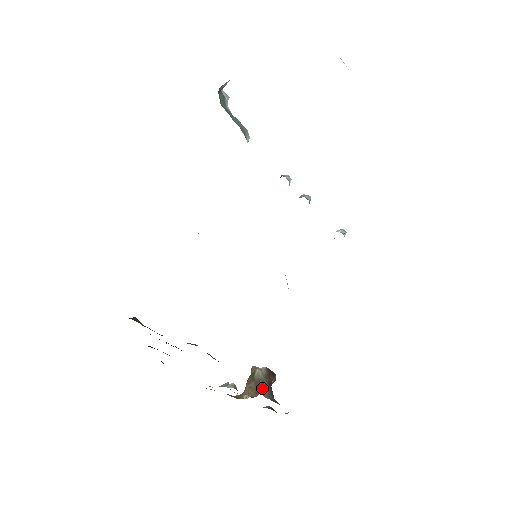
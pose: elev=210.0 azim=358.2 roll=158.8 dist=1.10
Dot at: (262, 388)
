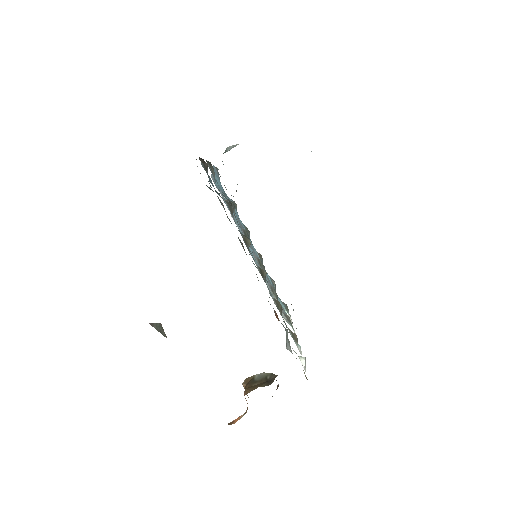
Dot at: (275, 377)
